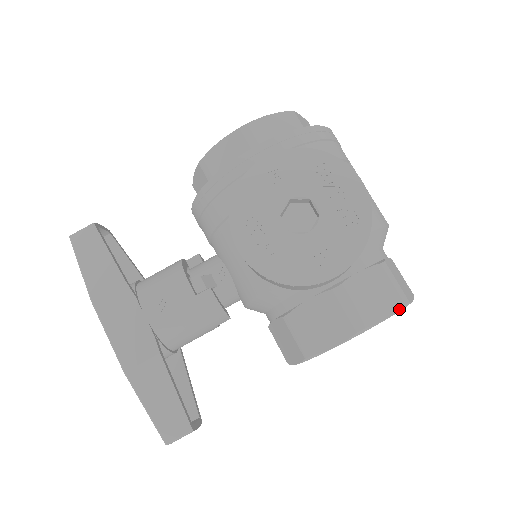
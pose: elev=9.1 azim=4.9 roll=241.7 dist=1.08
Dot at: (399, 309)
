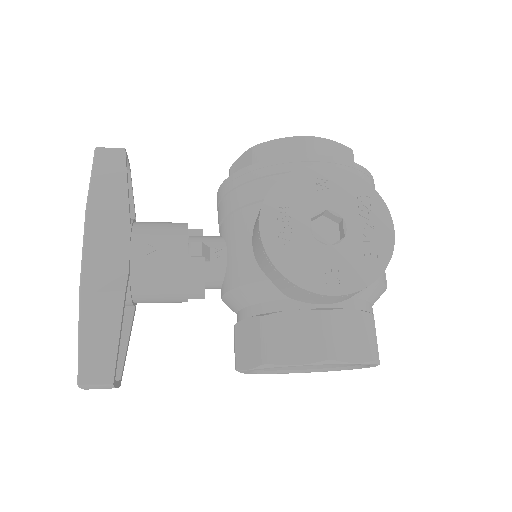
Dot at: (369, 361)
